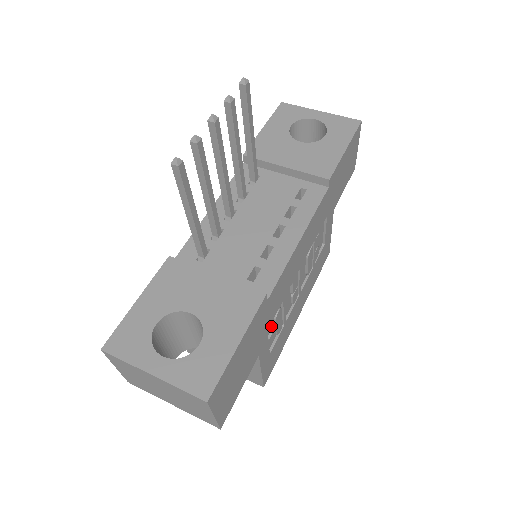
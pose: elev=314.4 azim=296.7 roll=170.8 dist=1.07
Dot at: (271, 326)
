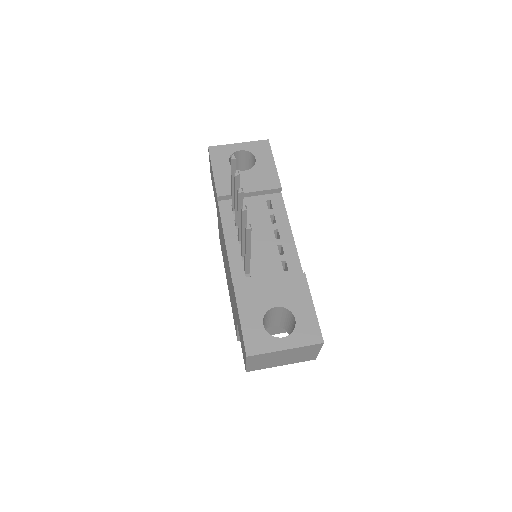
Dot at: occluded
